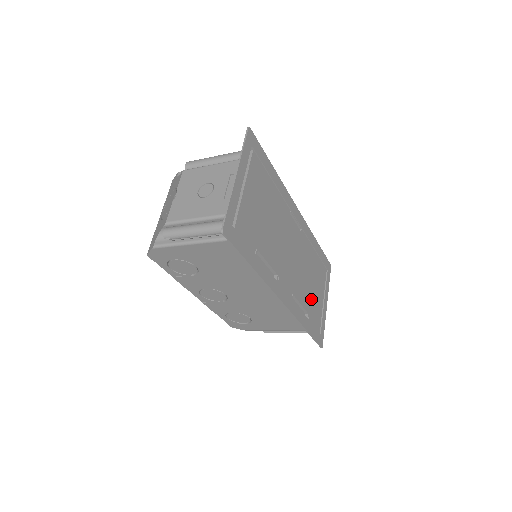
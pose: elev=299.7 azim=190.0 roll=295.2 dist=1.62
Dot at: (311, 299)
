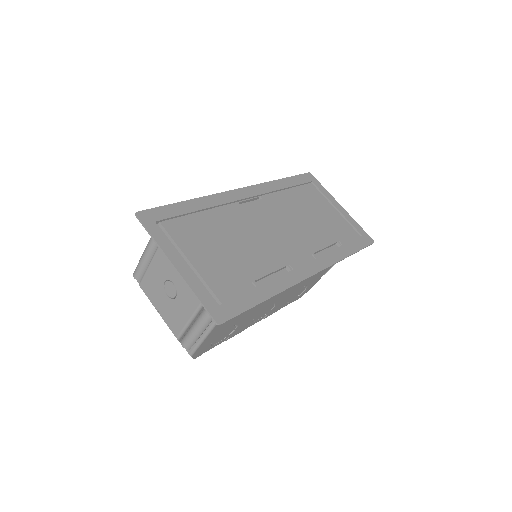
Dot at: (327, 228)
